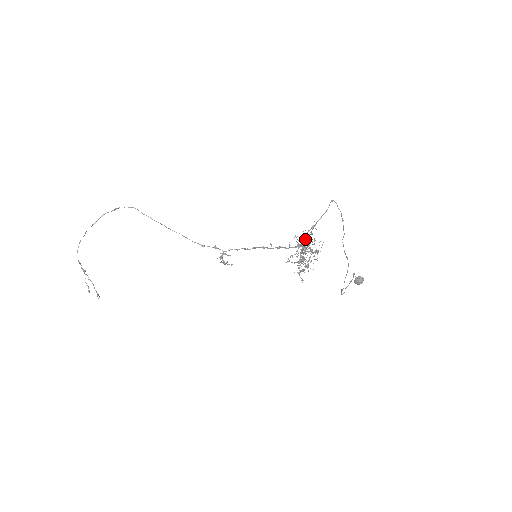
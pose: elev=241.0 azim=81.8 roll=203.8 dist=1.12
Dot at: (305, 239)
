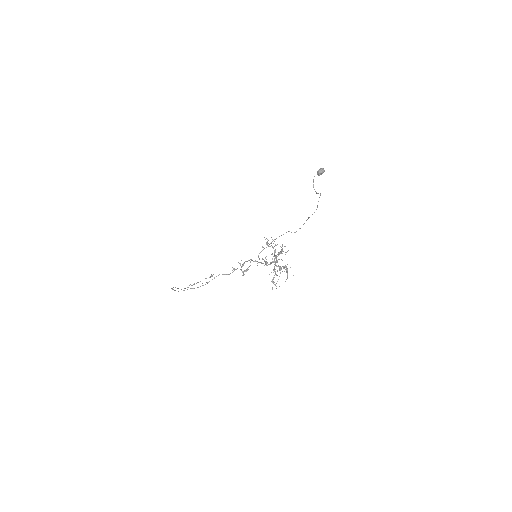
Dot at: occluded
